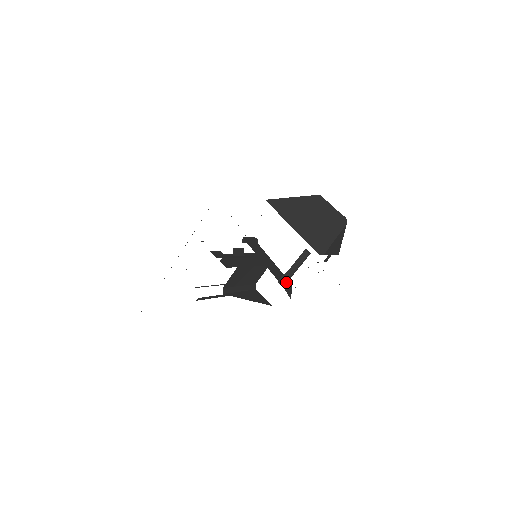
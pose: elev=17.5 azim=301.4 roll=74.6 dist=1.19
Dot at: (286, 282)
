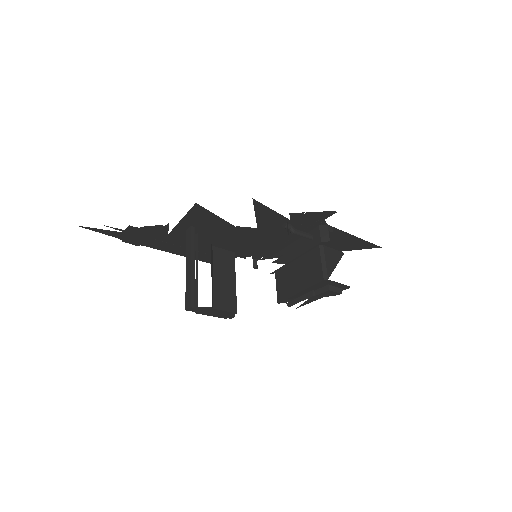
Dot at: occluded
